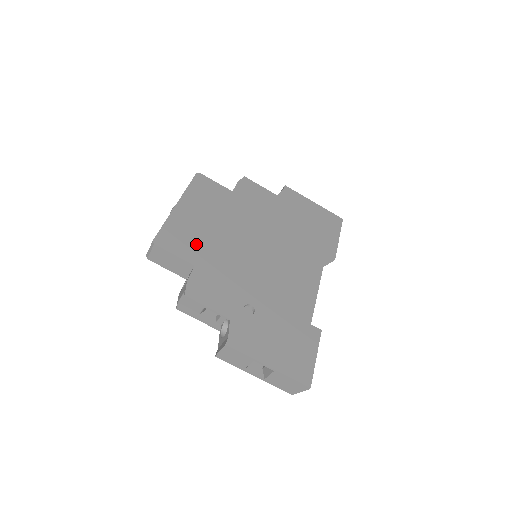
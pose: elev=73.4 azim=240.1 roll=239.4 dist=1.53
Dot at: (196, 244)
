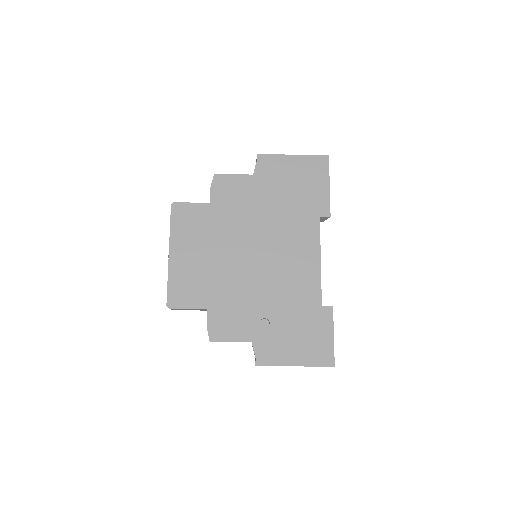
Dot at: (200, 286)
